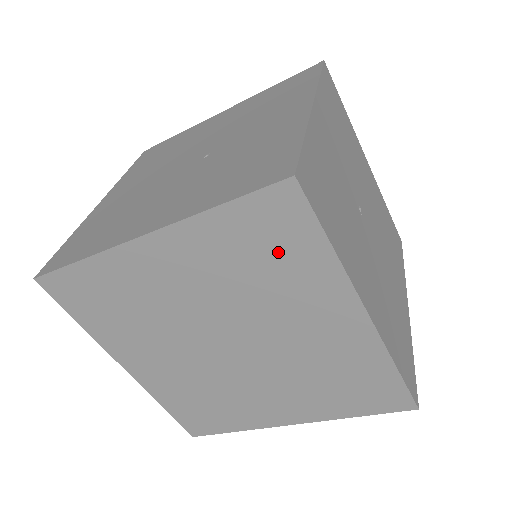
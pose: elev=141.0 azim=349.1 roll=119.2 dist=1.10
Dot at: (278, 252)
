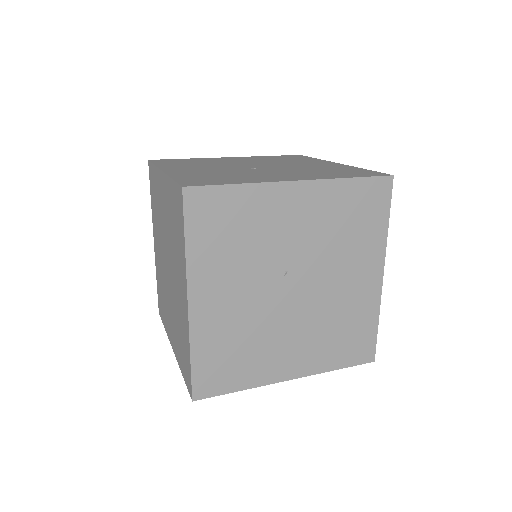
Dot at: (178, 226)
